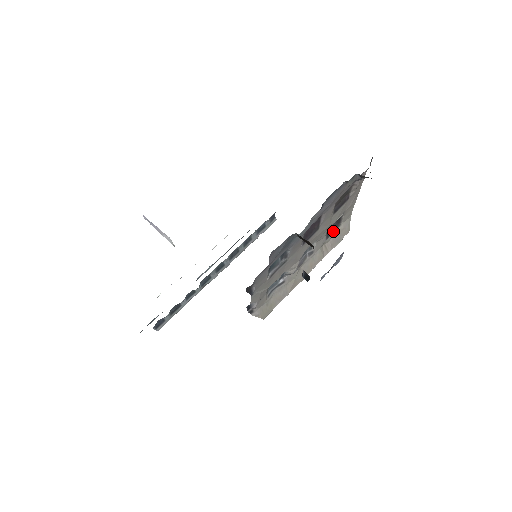
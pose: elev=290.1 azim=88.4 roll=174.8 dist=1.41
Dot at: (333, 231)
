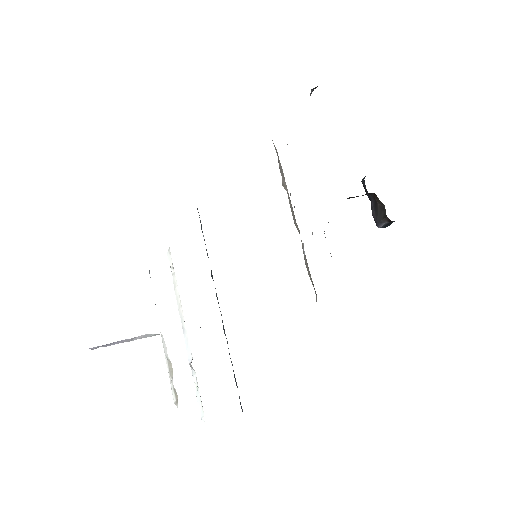
Dot at: occluded
